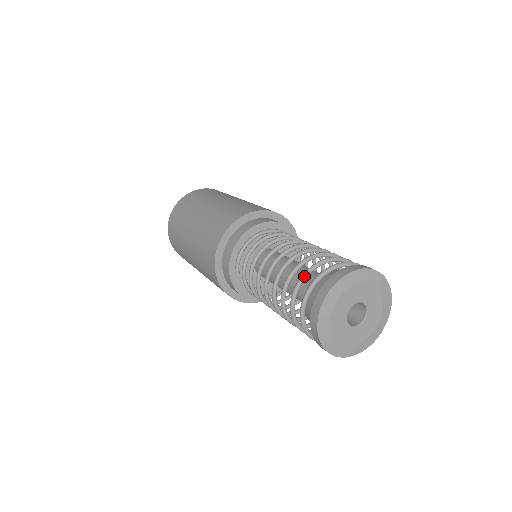
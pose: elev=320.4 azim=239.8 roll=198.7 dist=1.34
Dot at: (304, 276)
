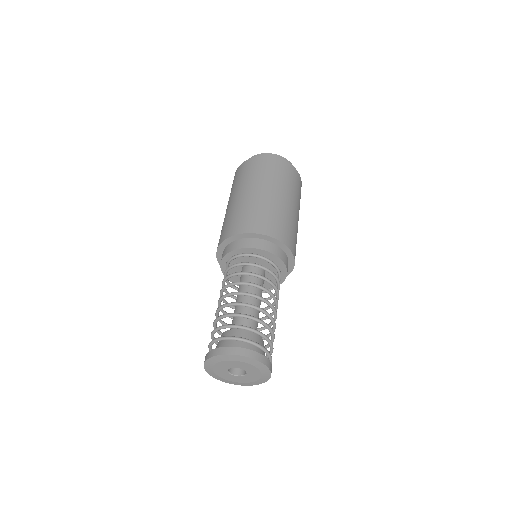
Dot at: (222, 327)
